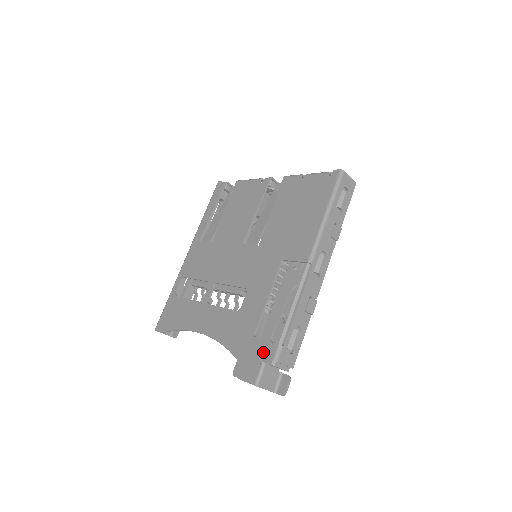
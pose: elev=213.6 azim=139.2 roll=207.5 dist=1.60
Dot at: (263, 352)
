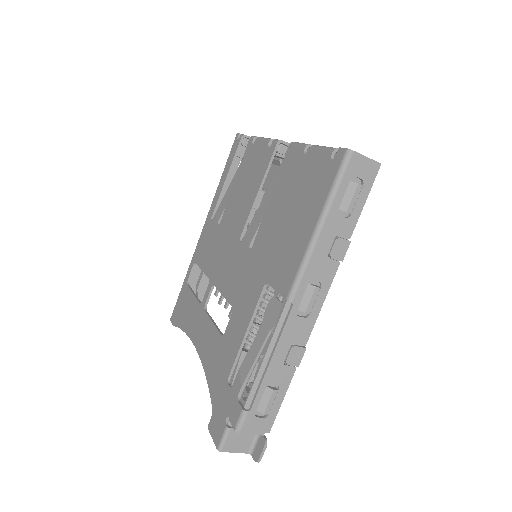
Dot at: (230, 410)
